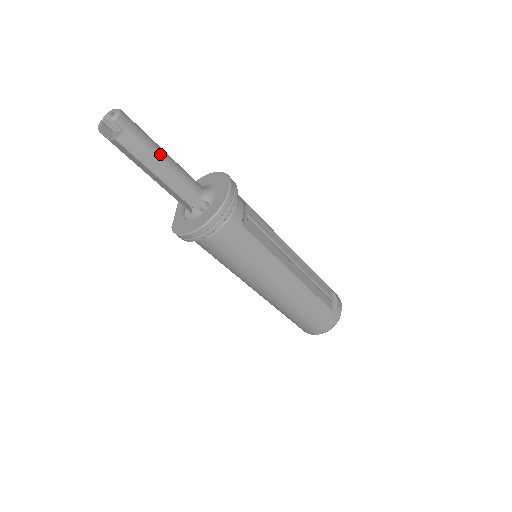
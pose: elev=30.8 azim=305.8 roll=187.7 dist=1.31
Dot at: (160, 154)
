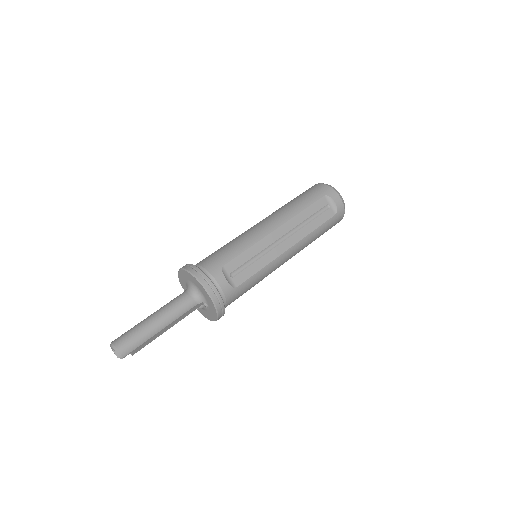
Dot at: (157, 329)
